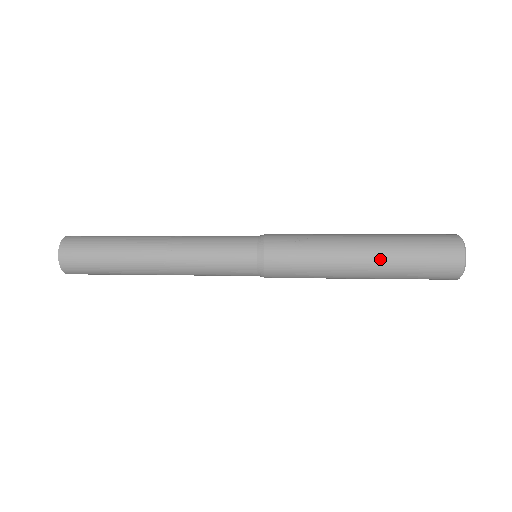
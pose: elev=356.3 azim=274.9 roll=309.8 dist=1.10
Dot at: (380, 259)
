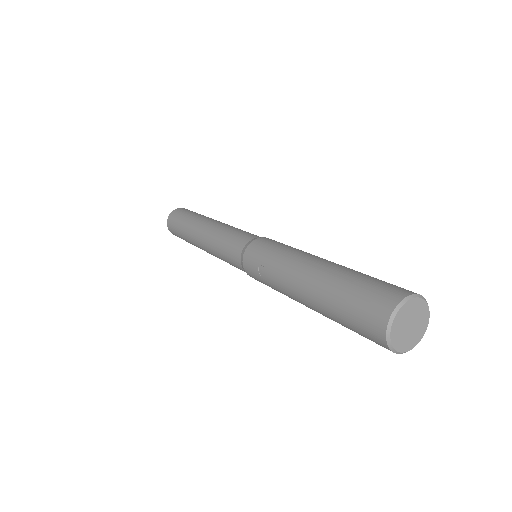
Dot at: (316, 311)
